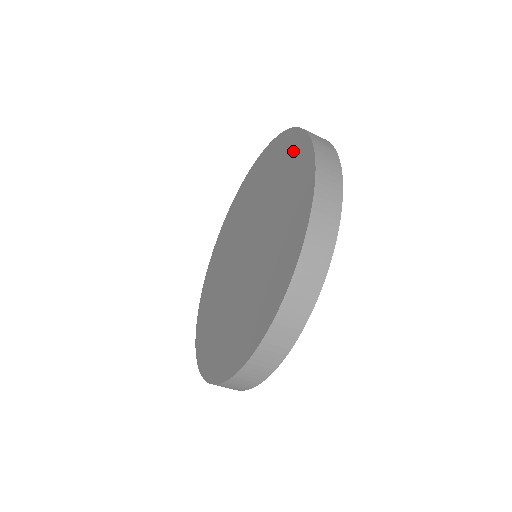
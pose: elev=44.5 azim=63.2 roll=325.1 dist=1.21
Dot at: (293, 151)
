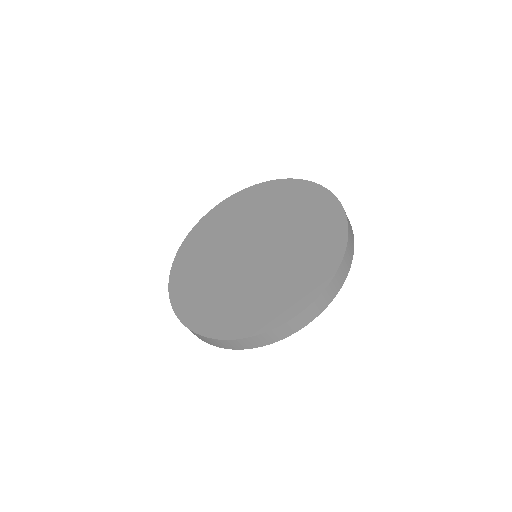
Dot at: (330, 245)
